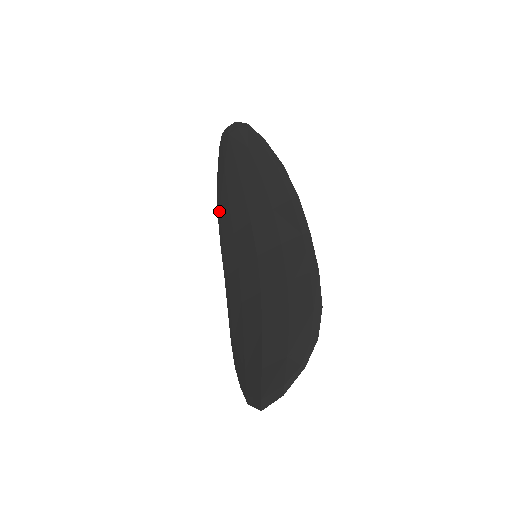
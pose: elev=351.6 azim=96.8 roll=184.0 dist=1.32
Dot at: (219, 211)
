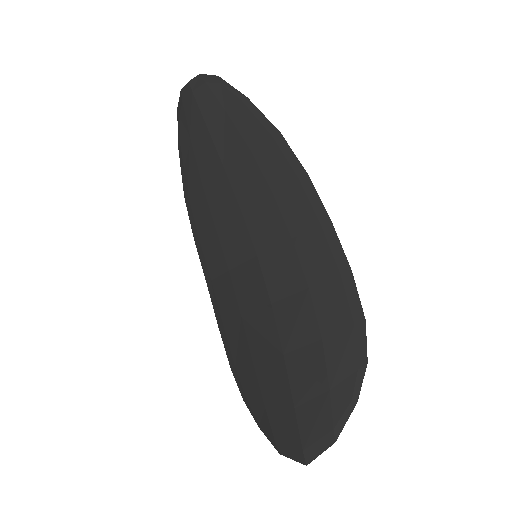
Dot at: (187, 196)
